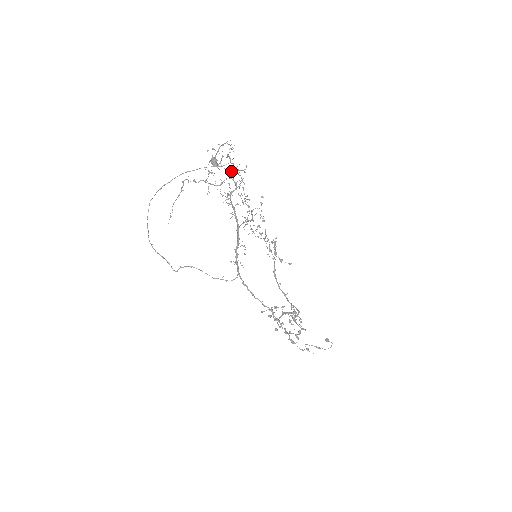
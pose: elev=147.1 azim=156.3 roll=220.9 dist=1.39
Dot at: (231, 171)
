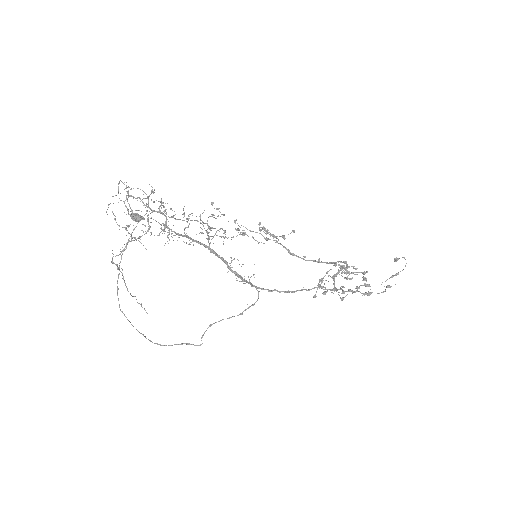
Dot at: occluded
